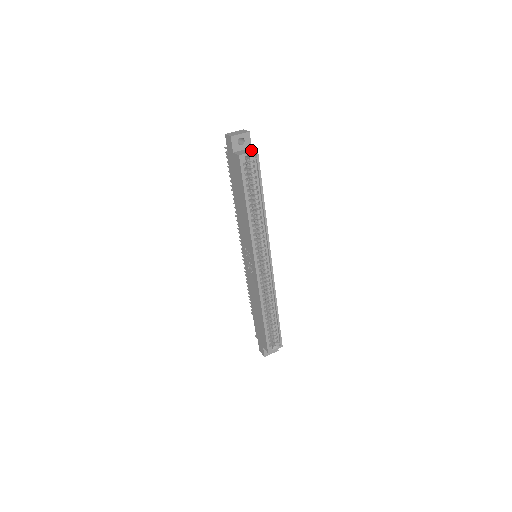
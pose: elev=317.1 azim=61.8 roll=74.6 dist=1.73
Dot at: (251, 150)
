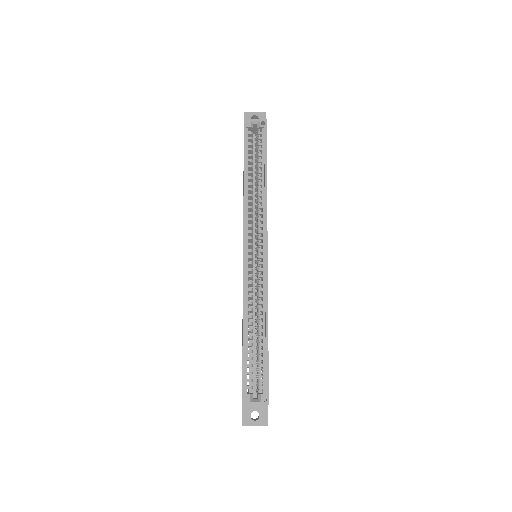
Dot at: (261, 121)
